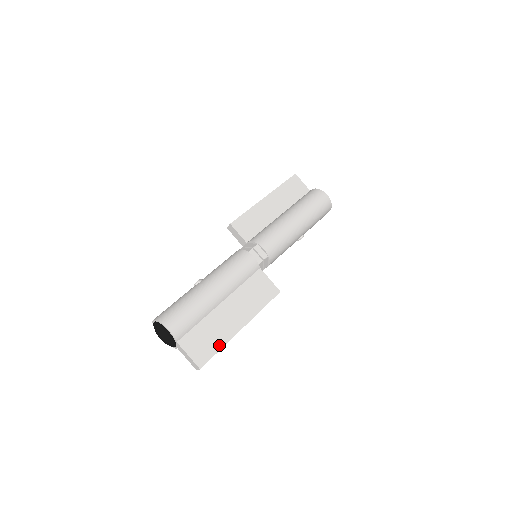
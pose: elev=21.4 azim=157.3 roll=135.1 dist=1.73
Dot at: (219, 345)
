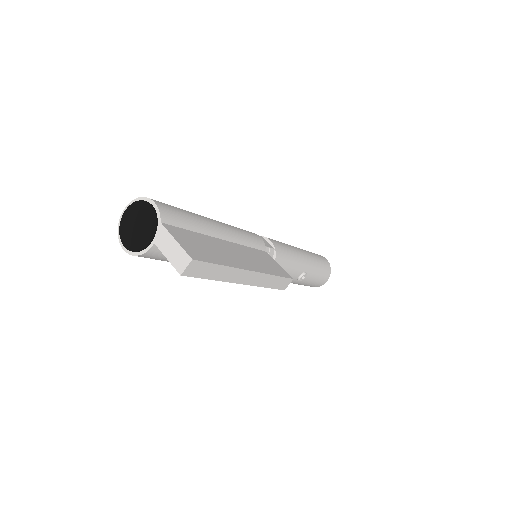
Dot at: (220, 261)
